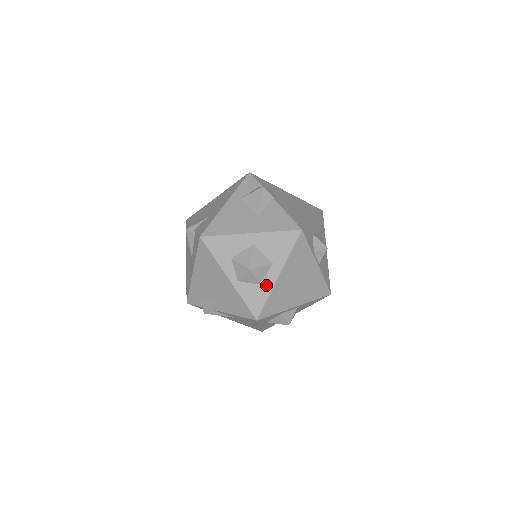
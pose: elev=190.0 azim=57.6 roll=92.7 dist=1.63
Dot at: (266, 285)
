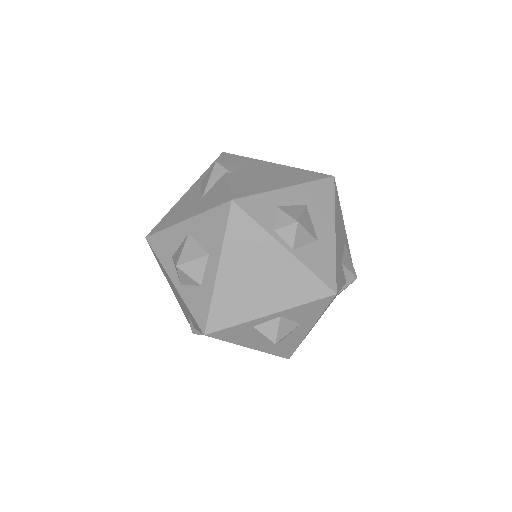
Dot at: (207, 285)
